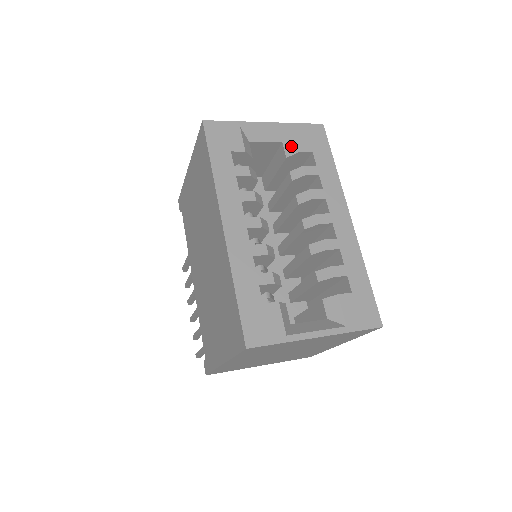
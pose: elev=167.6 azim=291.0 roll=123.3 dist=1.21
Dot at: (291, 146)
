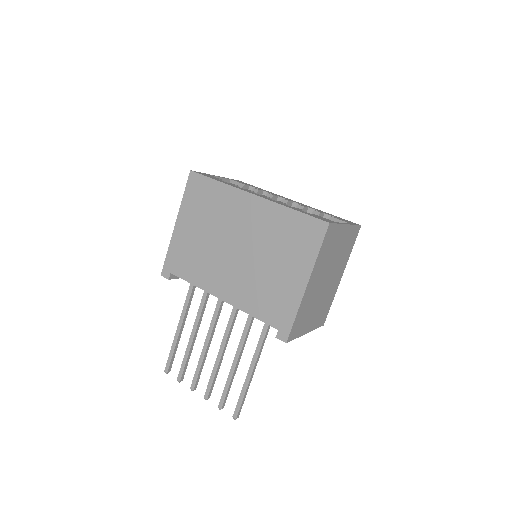
Dot at: occluded
